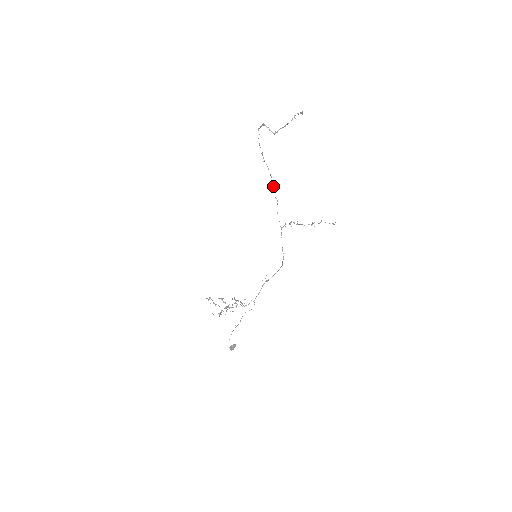
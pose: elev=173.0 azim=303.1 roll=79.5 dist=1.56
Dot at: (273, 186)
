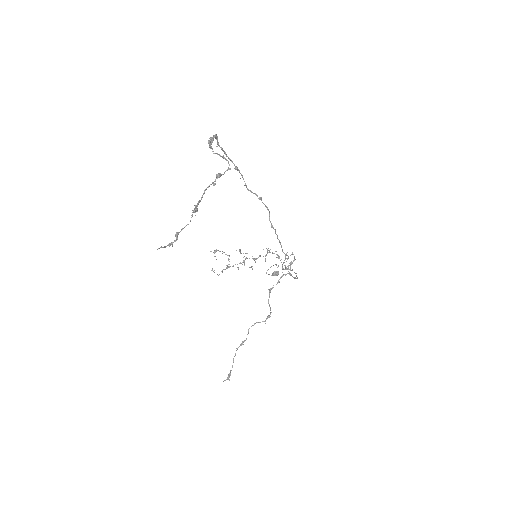
Dot at: (268, 209)
